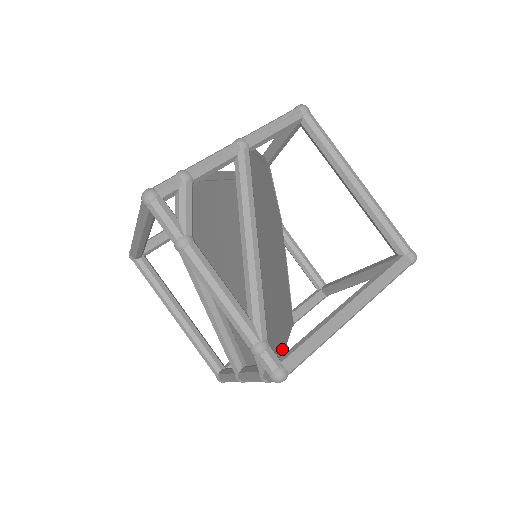
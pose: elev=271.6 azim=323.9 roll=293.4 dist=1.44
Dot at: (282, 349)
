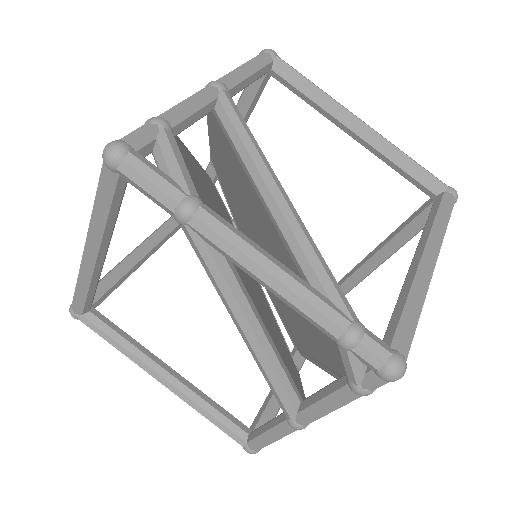
Dot at: occluded
